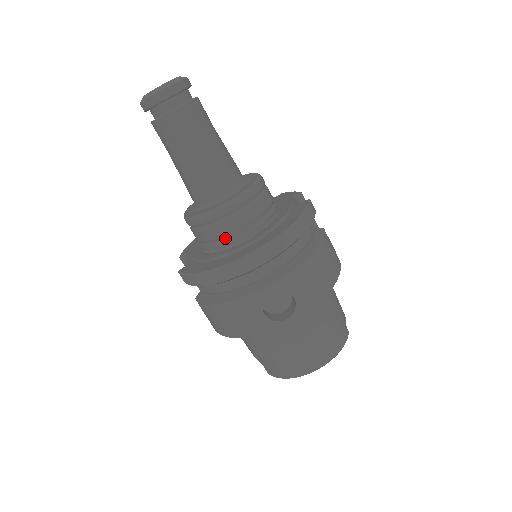
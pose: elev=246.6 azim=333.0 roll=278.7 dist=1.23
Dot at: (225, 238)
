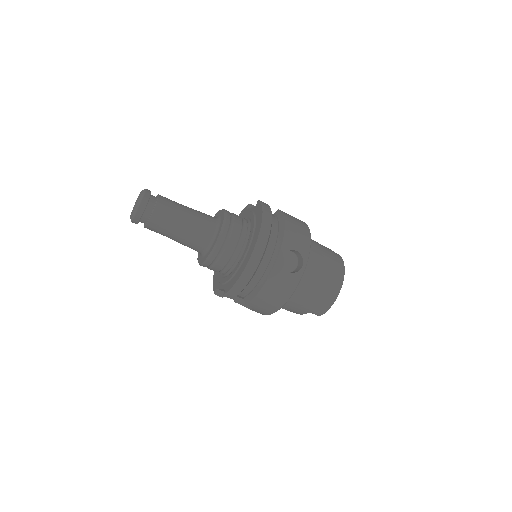
Dot at: (234, 253)
